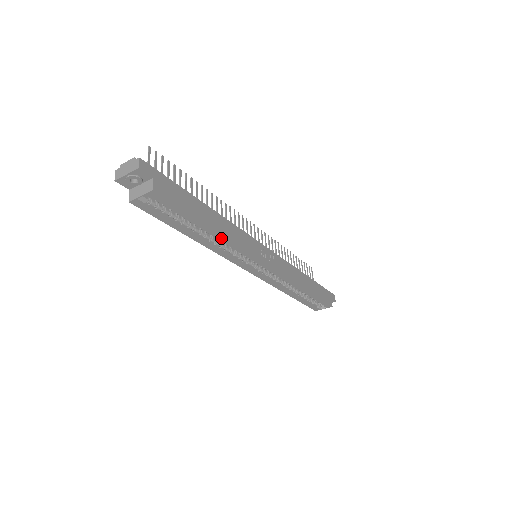
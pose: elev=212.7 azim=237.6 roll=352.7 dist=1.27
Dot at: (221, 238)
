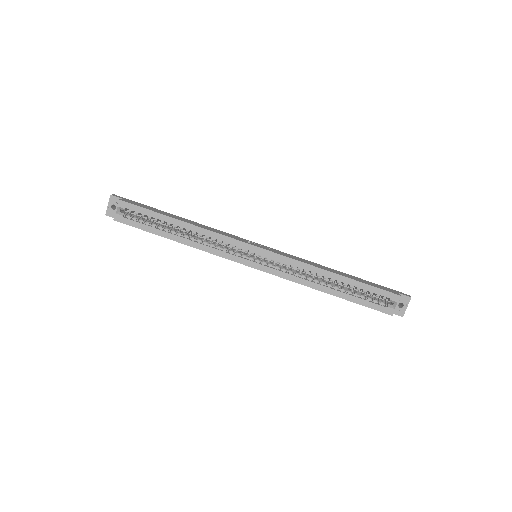
Dot at: (194, 229)
